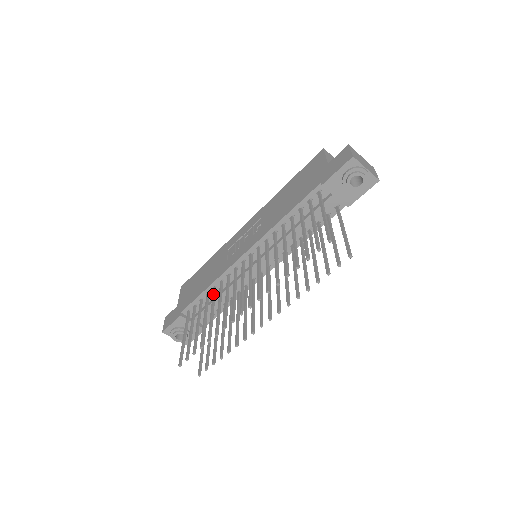
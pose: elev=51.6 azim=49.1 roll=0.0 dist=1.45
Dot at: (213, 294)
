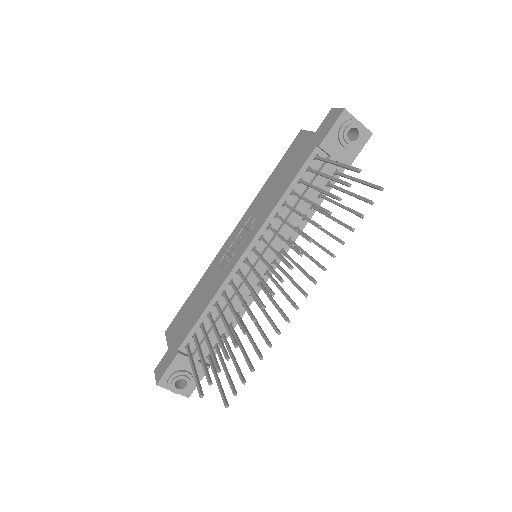
Dot at: (218, 308)
